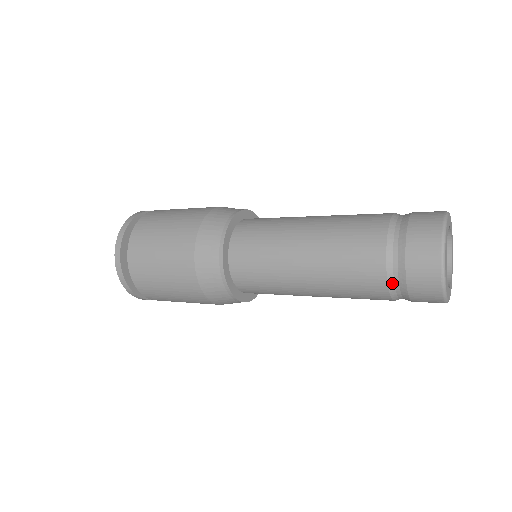
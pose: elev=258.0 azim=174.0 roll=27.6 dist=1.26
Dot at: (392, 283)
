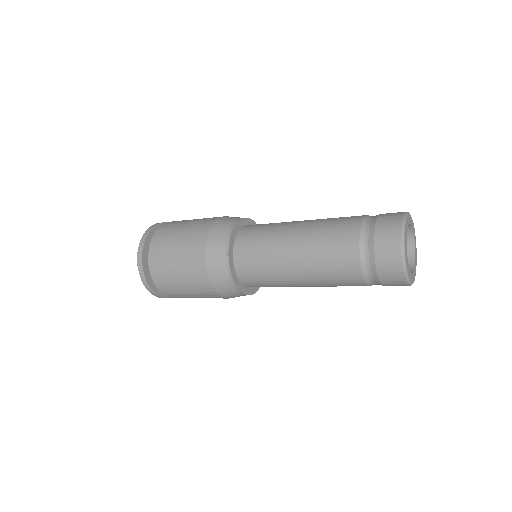
Dot at: occluded
